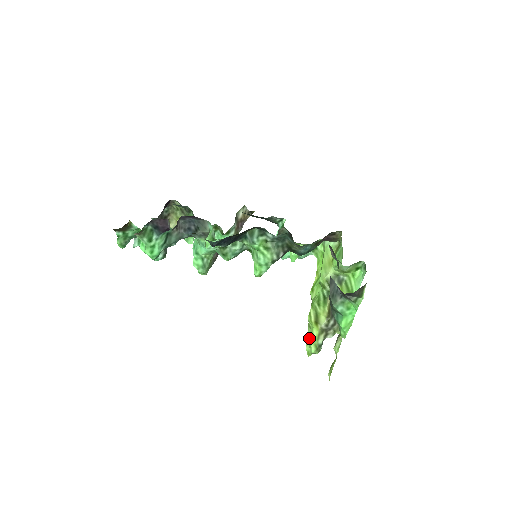
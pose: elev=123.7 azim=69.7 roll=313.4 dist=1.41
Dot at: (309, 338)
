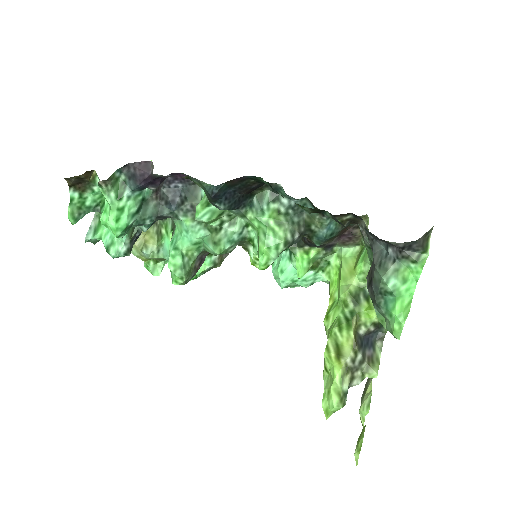
Dot at: (327, 386)
